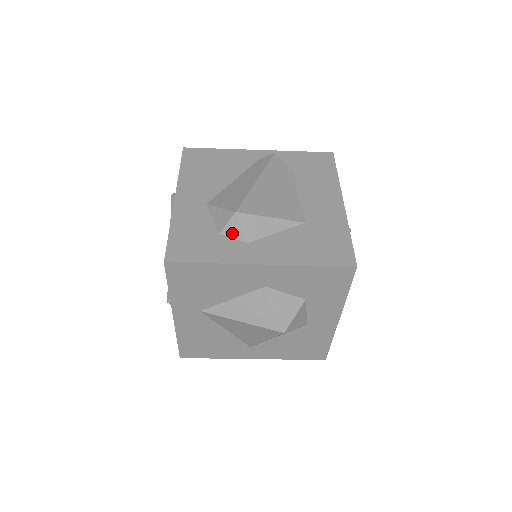
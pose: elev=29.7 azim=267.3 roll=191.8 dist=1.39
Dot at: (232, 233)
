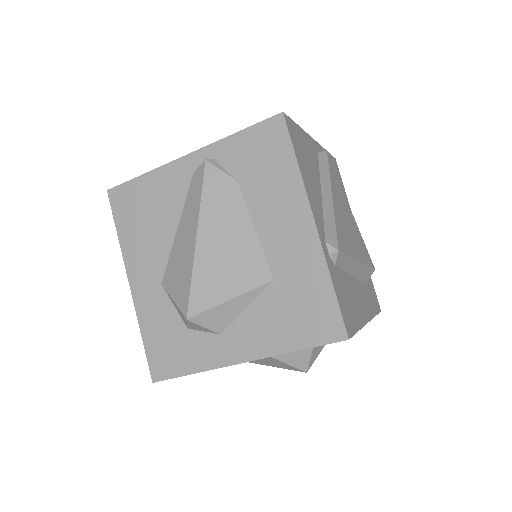
Dot at: (199, 329)
